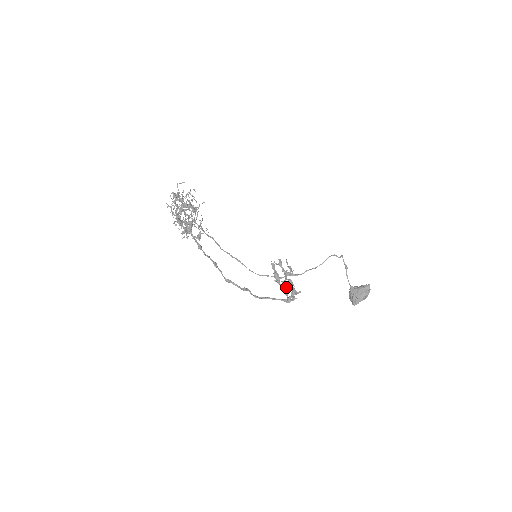
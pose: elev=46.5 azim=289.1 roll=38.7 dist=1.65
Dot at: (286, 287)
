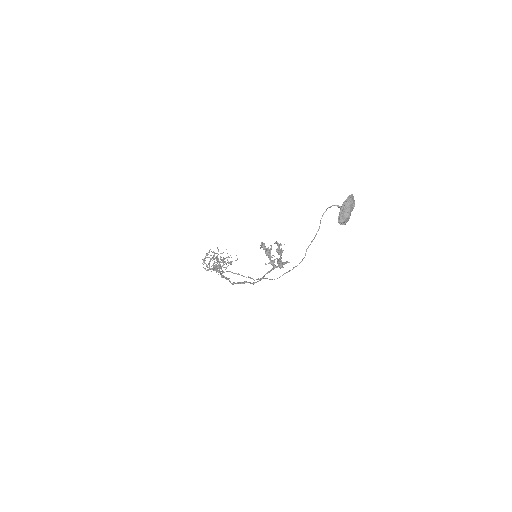
Dot at: (280, 261)
